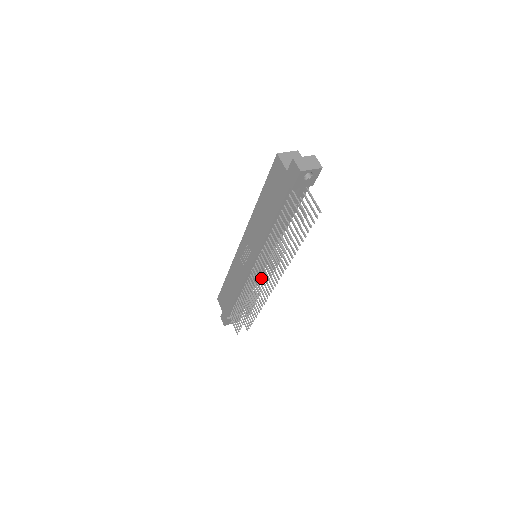
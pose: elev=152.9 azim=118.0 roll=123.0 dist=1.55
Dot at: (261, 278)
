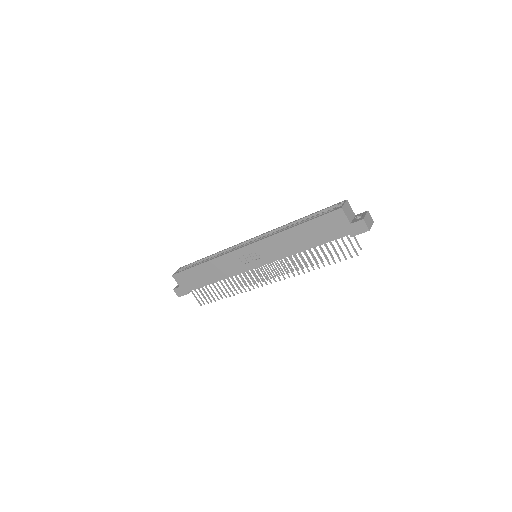
Dot at: (268, 277)
